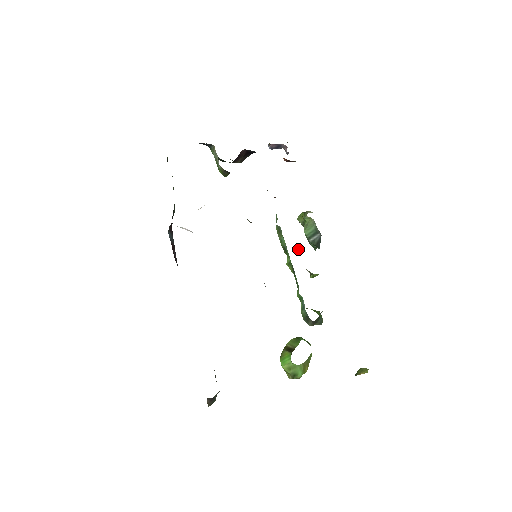
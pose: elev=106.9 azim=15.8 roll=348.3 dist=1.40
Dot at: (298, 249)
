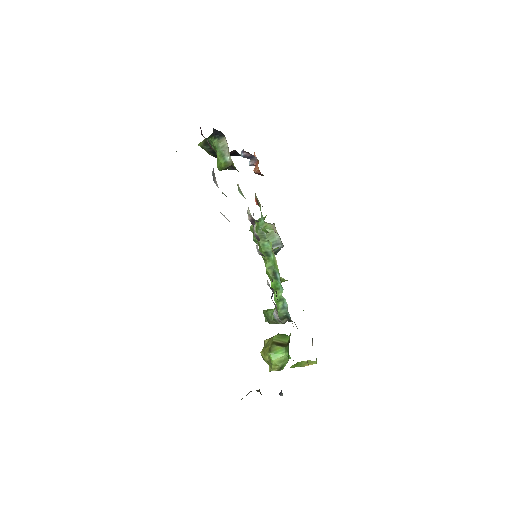
Dot at: occluded
